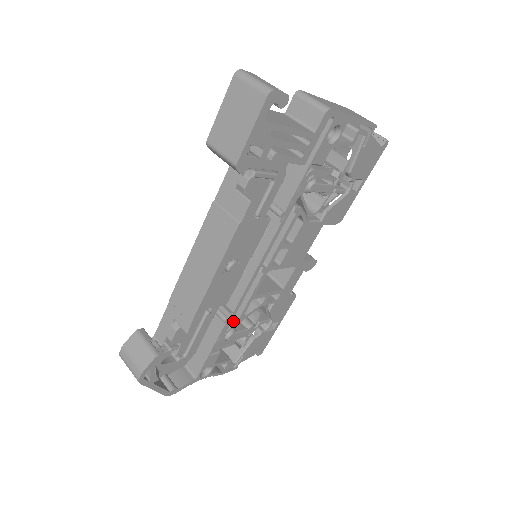
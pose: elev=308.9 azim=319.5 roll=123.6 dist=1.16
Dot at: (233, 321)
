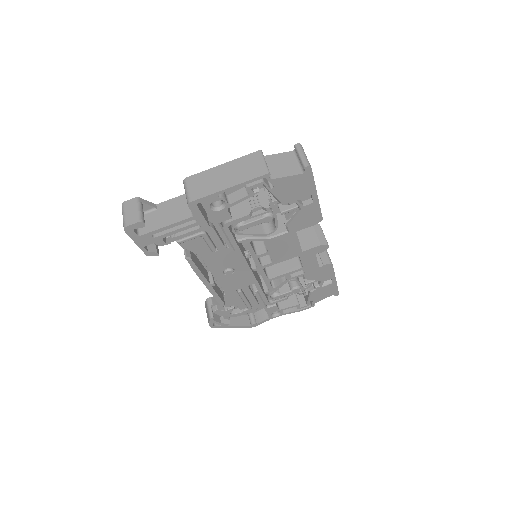
Dot at: (265, 292)
